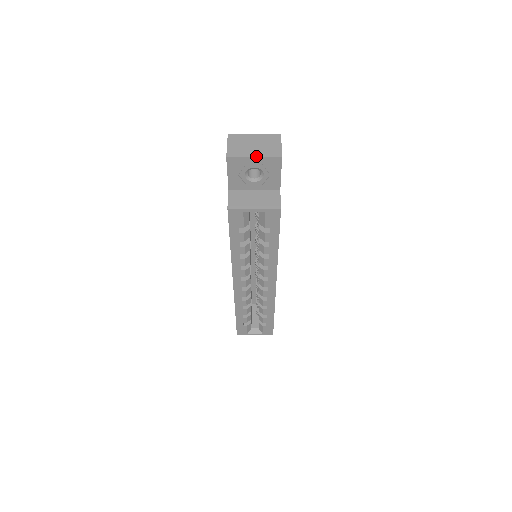
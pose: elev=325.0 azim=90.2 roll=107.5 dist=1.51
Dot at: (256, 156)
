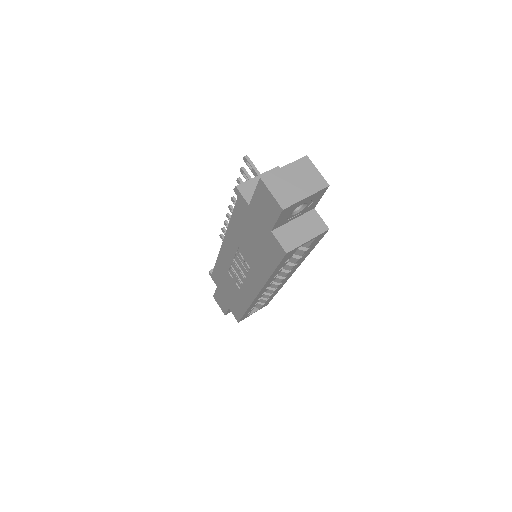
Dot at: (307, 195)
